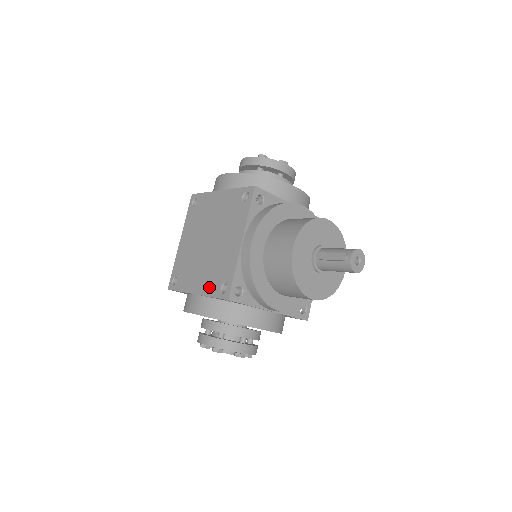
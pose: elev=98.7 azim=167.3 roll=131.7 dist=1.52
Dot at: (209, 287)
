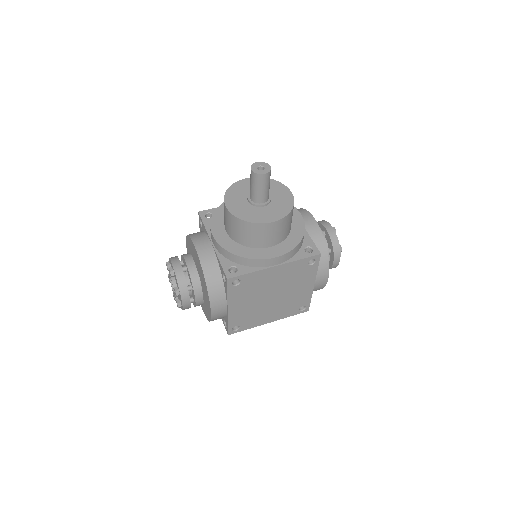
Dot at: occluded
